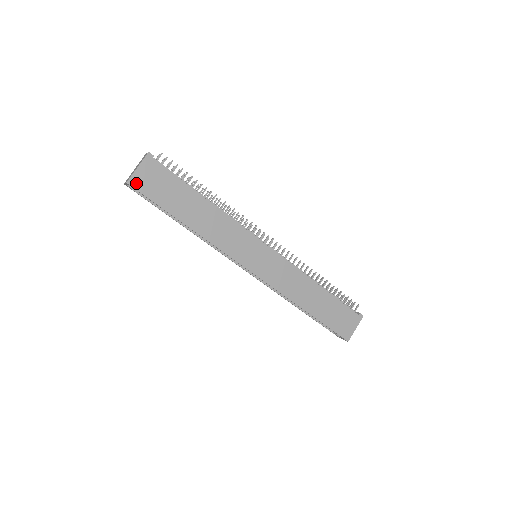
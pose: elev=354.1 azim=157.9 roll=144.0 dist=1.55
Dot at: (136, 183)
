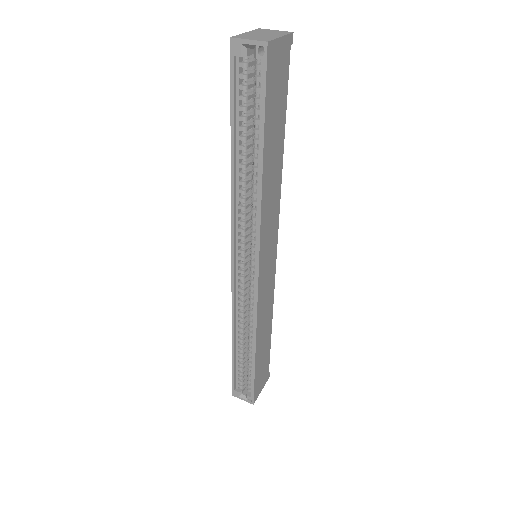
Dot at: (271, 55)
